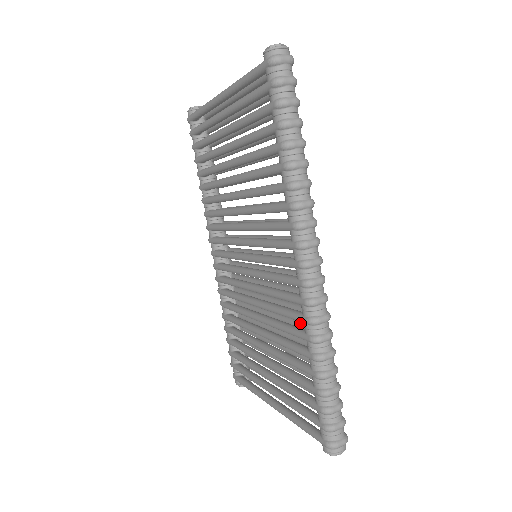
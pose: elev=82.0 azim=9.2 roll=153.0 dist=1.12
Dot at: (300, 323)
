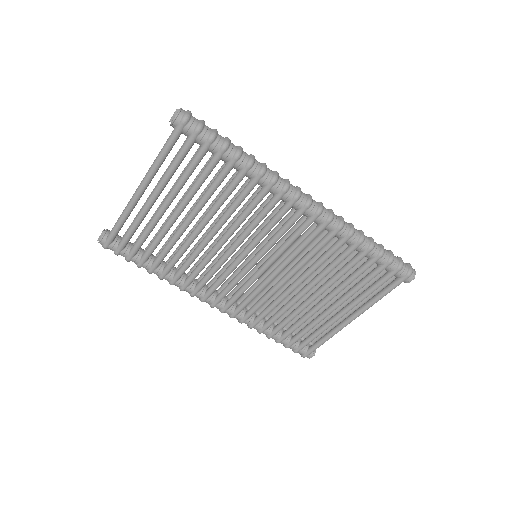
Dot at: (326, 248)
